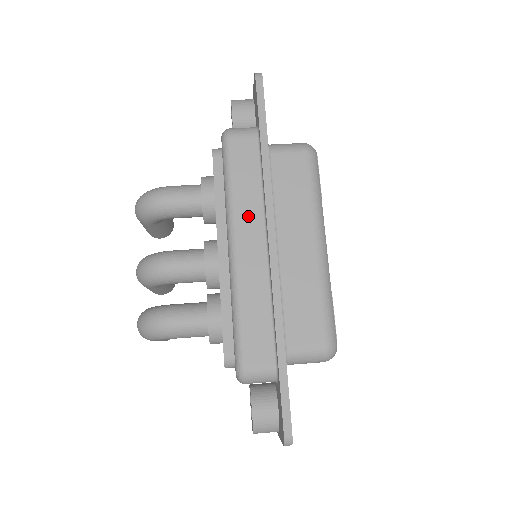
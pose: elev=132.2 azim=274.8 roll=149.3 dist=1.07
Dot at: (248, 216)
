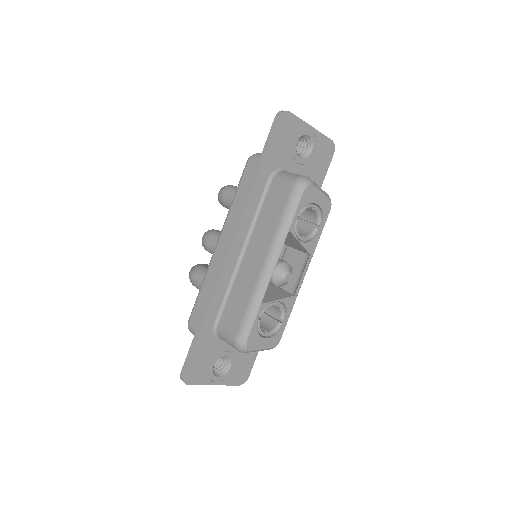
Dot at: (232, 224)
